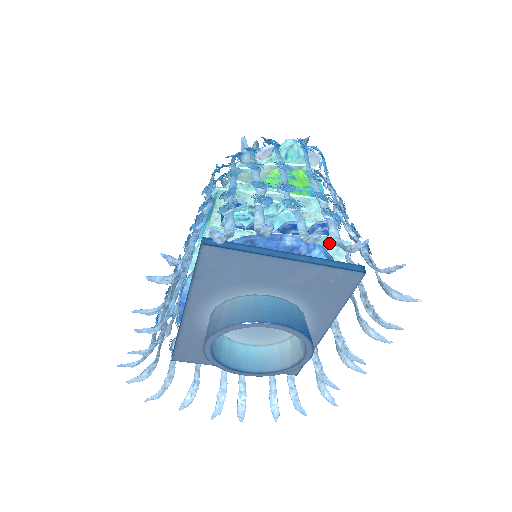
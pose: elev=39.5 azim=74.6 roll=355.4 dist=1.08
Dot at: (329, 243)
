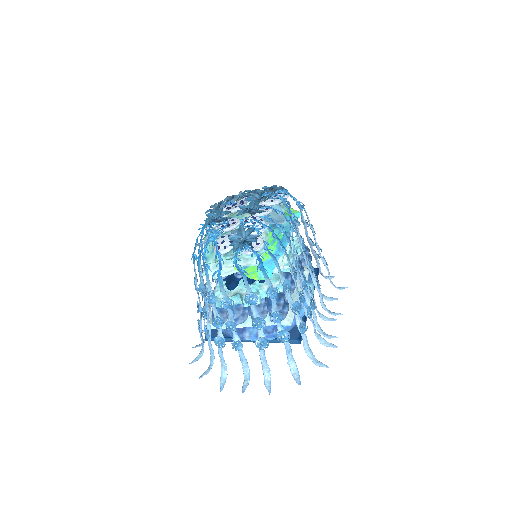
Dot at: occluded
